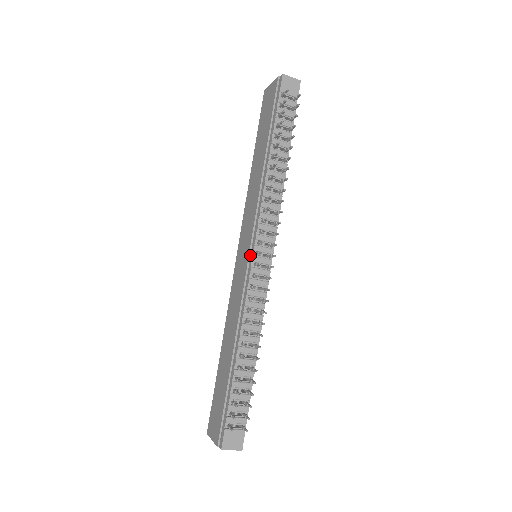
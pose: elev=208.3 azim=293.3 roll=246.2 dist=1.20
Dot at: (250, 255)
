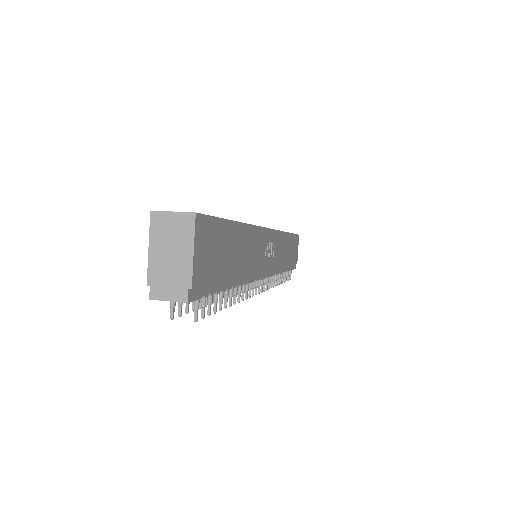
Dot at: occluded
